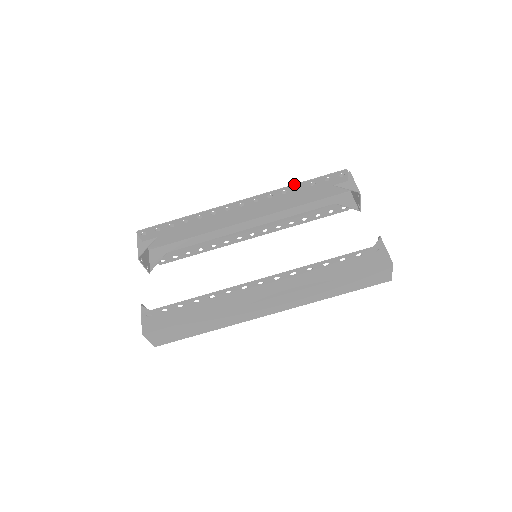
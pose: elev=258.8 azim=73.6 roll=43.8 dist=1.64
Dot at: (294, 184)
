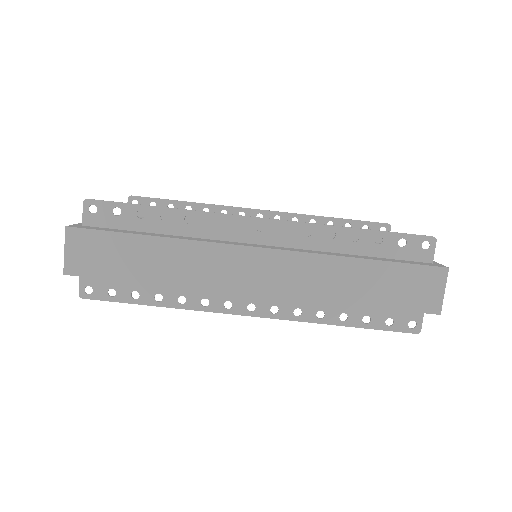
Dot at: occluded
